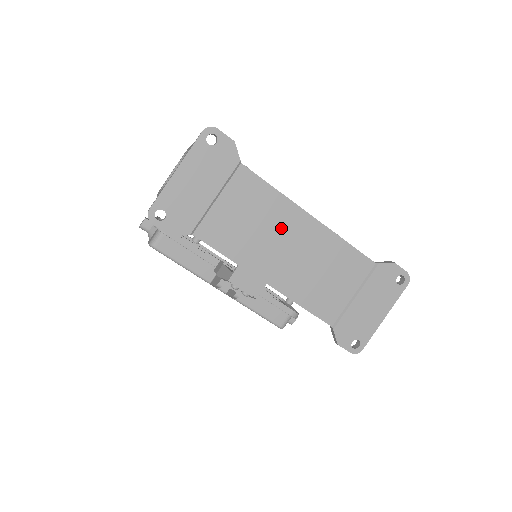
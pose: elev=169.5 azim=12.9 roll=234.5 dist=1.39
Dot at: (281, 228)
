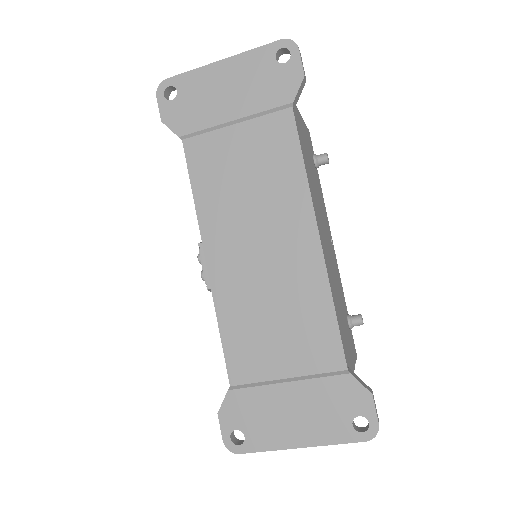
Dot at: (273, 216)
